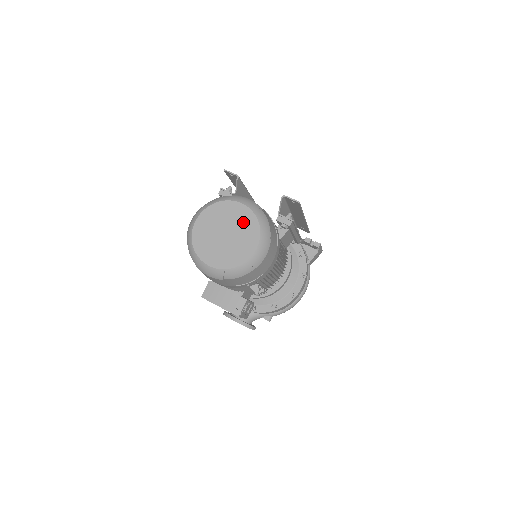
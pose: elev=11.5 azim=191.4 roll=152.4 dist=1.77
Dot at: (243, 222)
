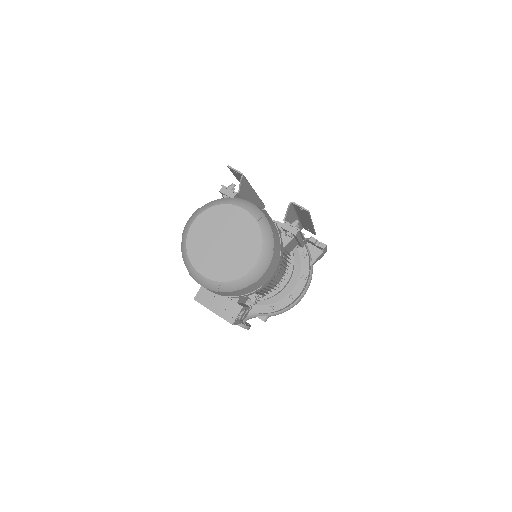
Dot at: (244, 231)
